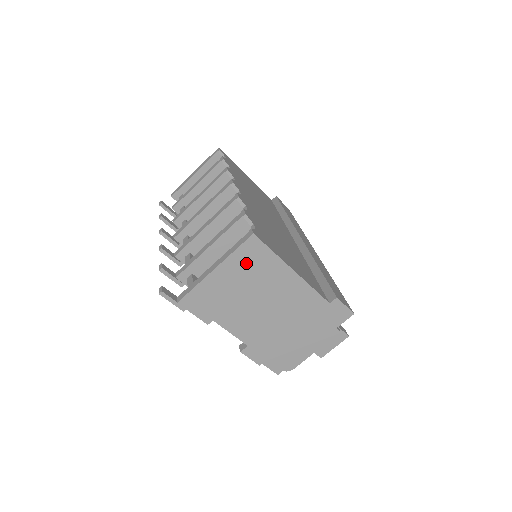
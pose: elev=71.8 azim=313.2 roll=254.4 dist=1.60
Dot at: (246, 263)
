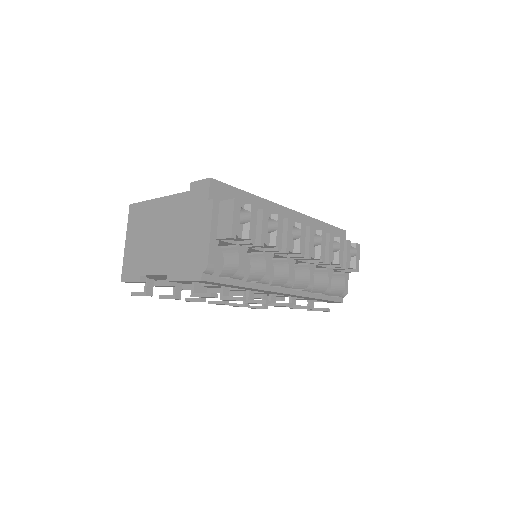
Dot at: (135, 223)
